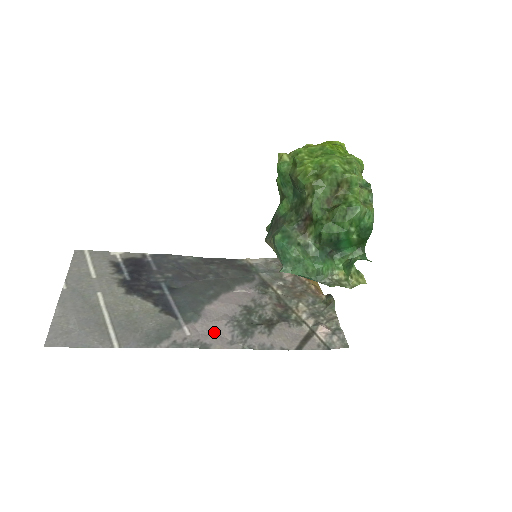
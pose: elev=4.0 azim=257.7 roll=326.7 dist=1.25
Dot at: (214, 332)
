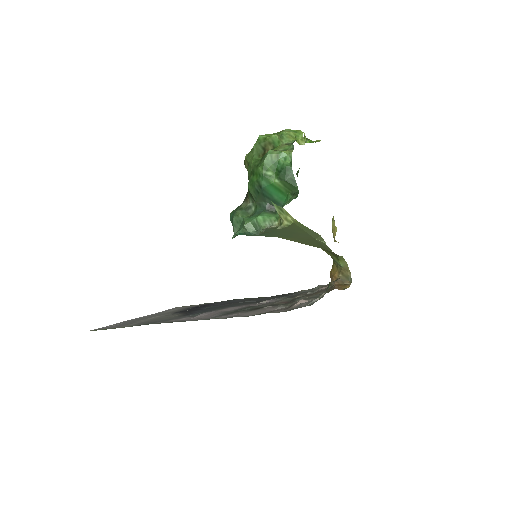
Dot at: (203, 317)
